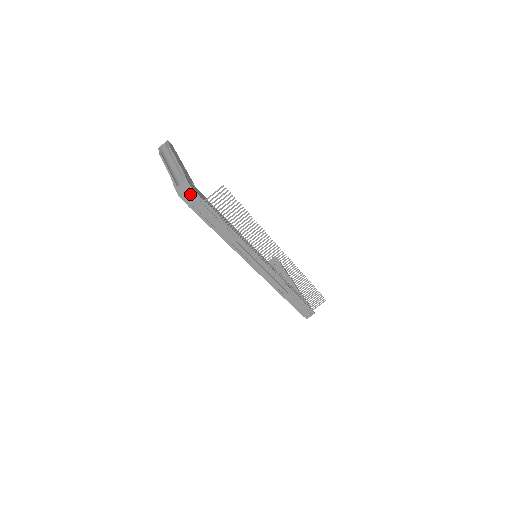
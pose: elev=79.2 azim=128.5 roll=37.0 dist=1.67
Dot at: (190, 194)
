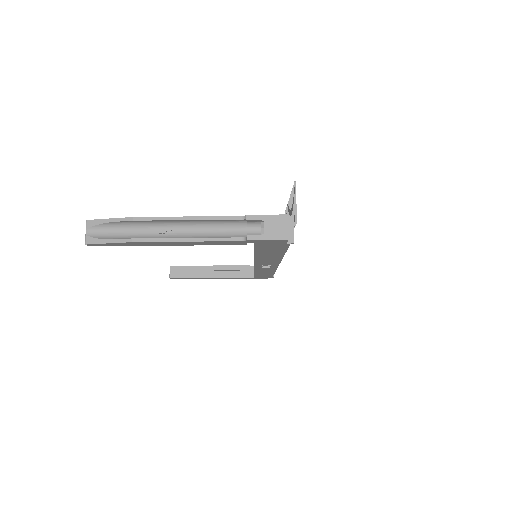
Dot at: occluded
